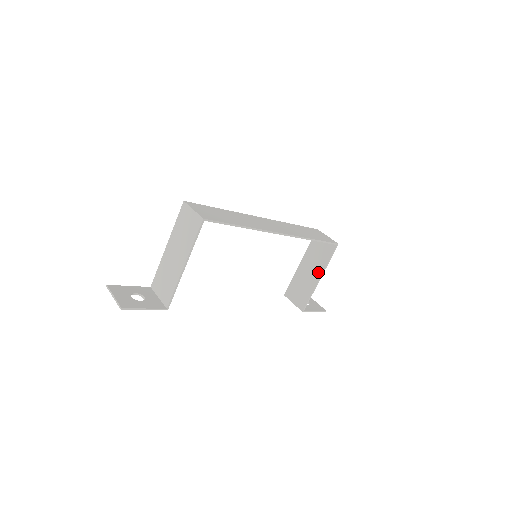
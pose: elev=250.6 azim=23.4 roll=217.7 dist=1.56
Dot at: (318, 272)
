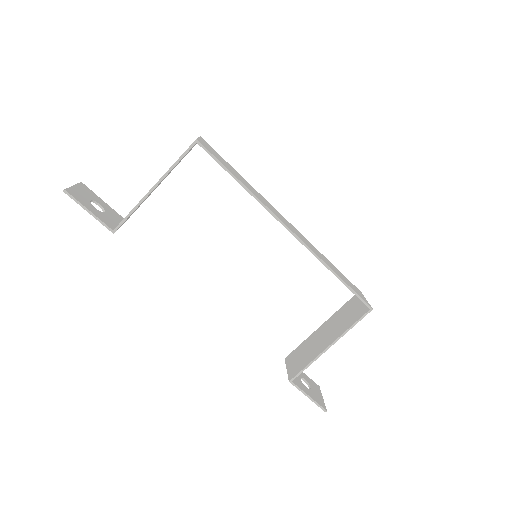
Dot at: (332, 337)
